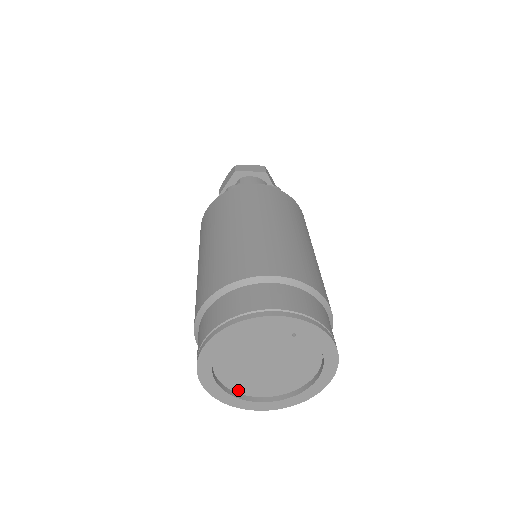
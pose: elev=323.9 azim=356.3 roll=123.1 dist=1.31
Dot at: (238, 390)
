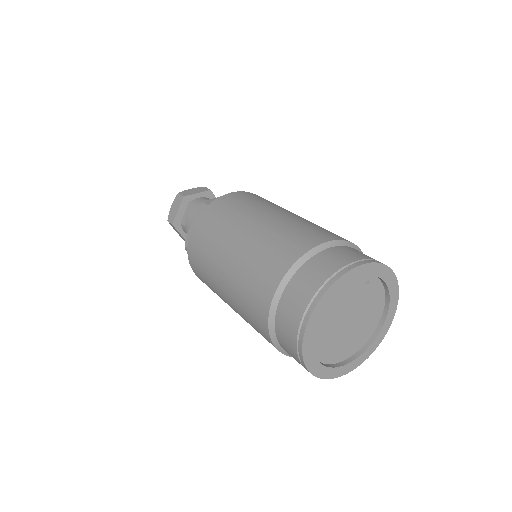
Dot at: (327, 361)
